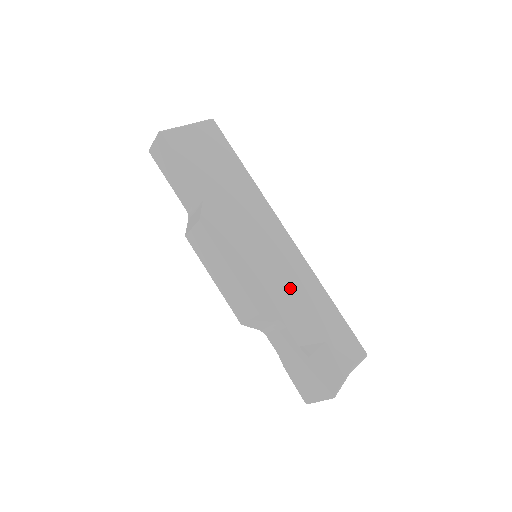
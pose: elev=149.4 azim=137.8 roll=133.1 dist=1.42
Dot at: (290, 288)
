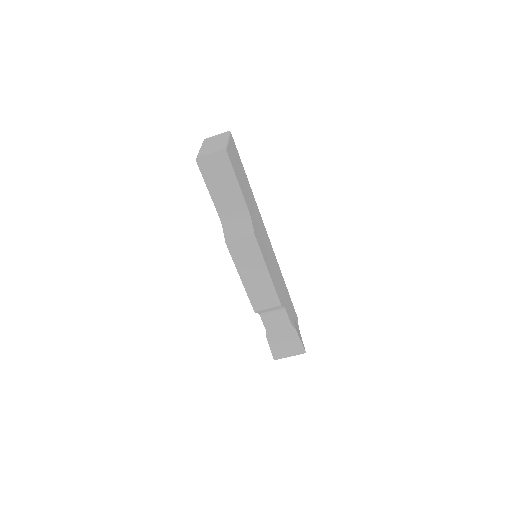
Dot at: (279, 281)
